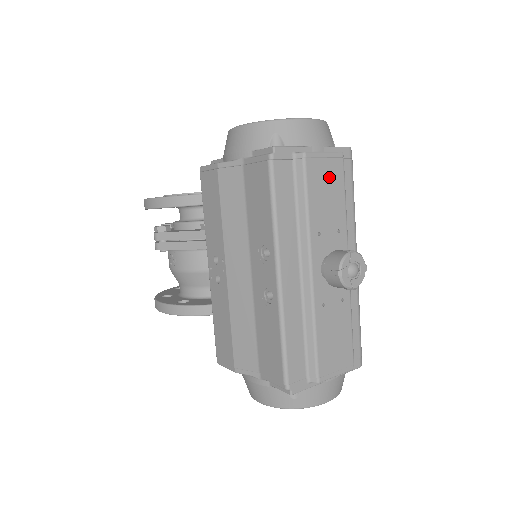
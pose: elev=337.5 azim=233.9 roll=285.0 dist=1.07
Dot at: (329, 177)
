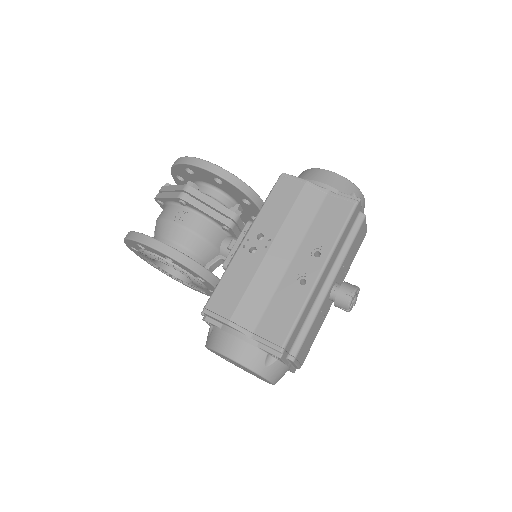
Dot at: (360, 239)
